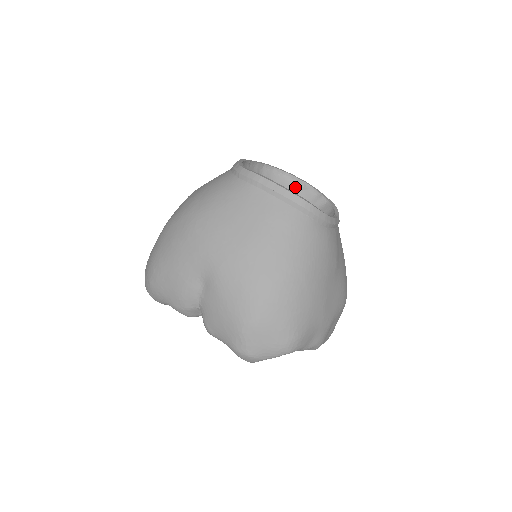
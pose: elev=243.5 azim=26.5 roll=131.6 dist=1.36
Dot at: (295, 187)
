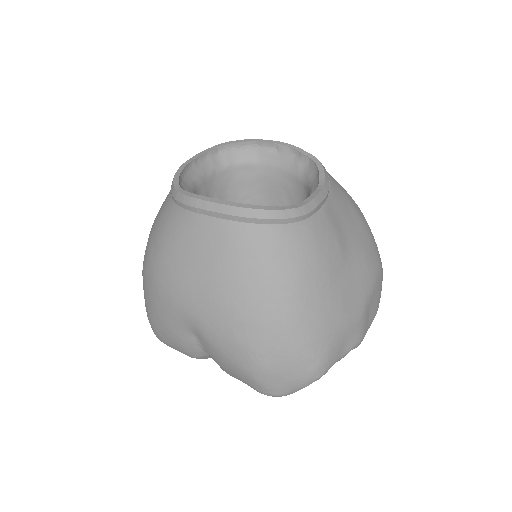
Dot at: (267, 154)
